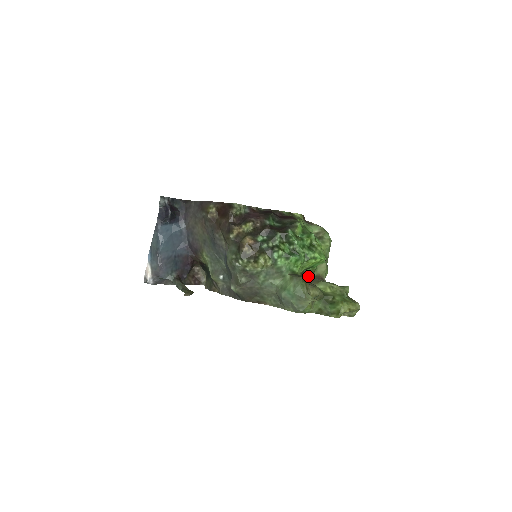
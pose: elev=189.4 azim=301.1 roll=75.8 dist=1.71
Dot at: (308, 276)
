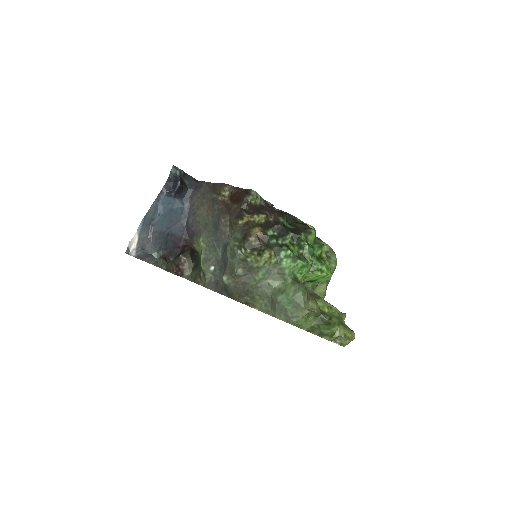
Dot at: (308, 290)
